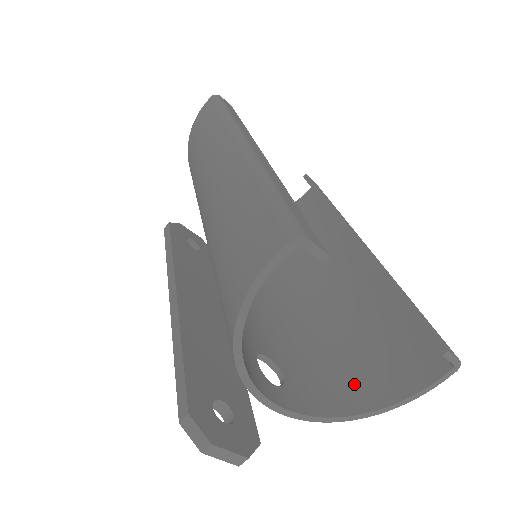
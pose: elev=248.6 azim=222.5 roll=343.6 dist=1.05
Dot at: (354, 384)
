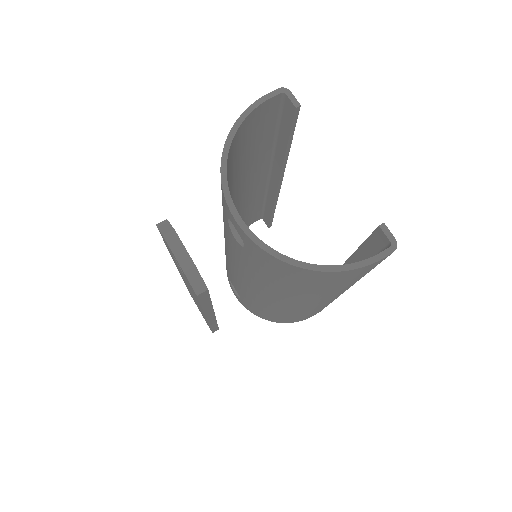
Dot at: occluded
